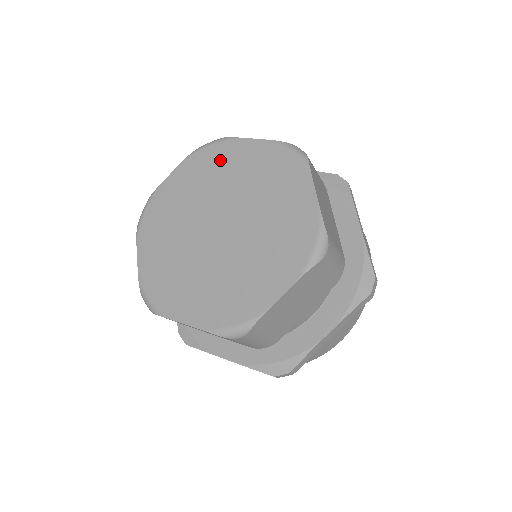
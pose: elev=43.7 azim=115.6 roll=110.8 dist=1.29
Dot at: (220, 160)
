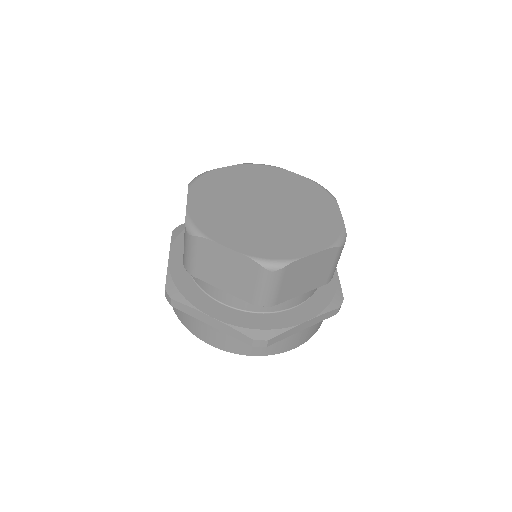
Dot at: (269, 174)
